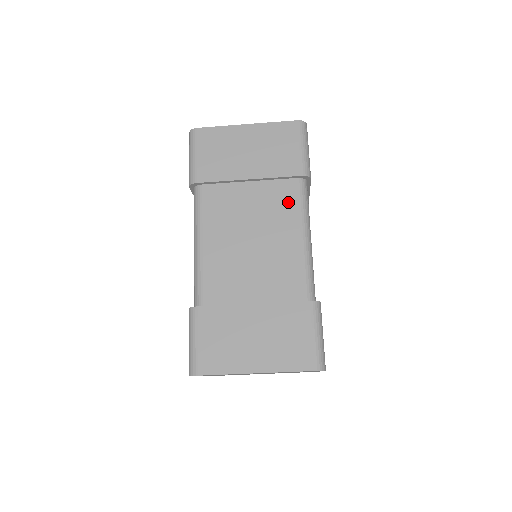
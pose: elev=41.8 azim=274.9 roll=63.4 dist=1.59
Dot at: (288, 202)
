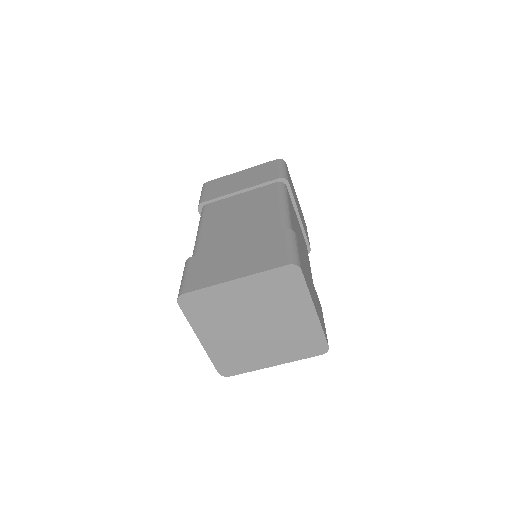
Dot at: (269, 193)
